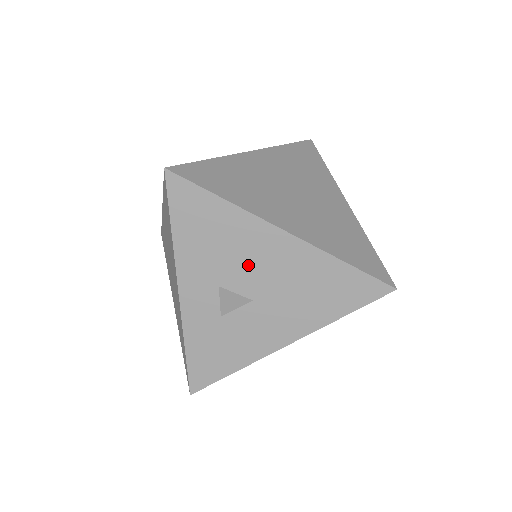
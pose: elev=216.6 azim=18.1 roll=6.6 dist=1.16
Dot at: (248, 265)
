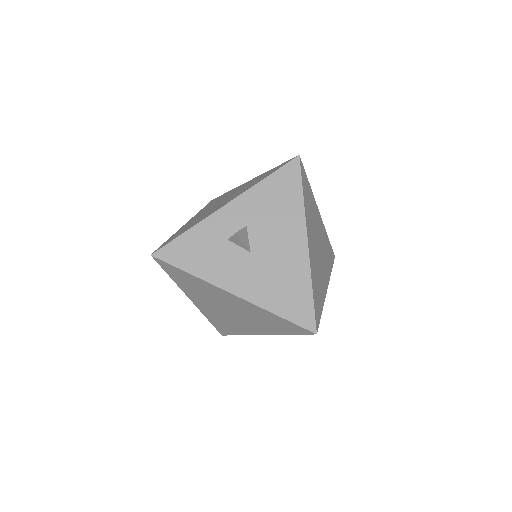
Dot at: (272, 235)
